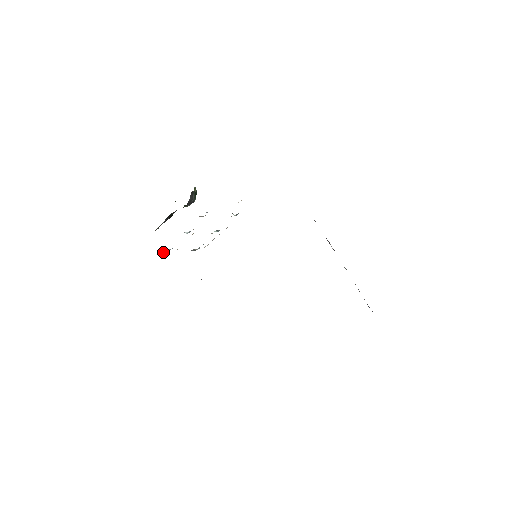
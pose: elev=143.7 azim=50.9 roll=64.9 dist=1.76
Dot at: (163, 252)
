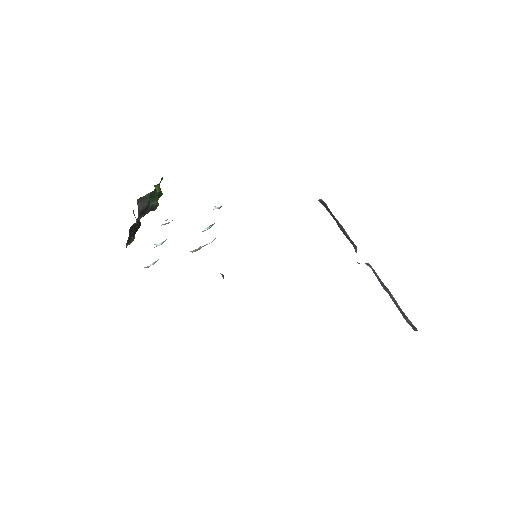
Dot at: (150, 265)
